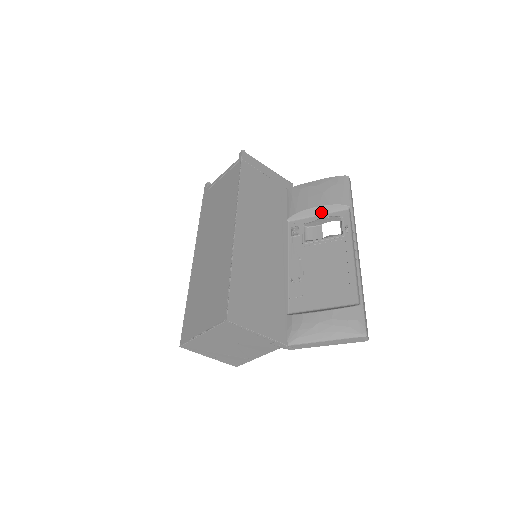
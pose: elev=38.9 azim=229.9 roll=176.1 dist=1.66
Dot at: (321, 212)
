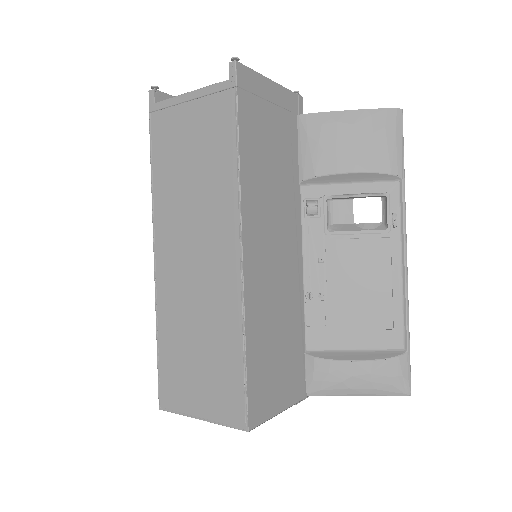
Dot at: (356, 179)
